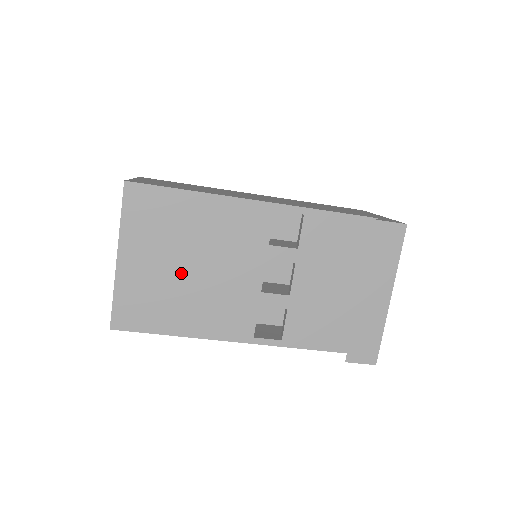
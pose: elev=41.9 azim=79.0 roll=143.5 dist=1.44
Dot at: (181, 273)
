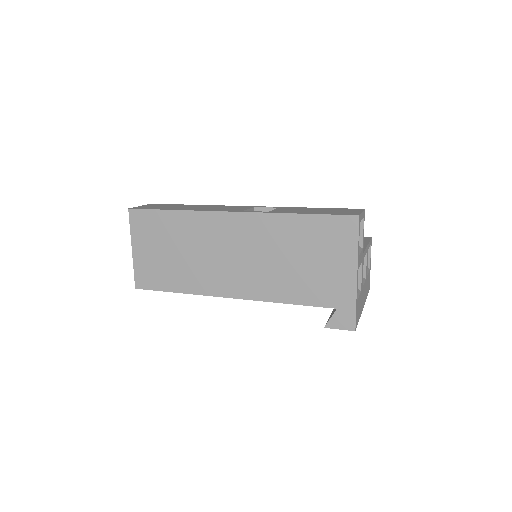
Dot at: occluded
